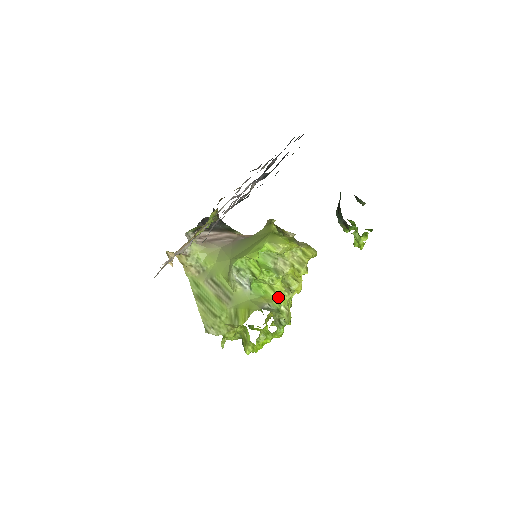
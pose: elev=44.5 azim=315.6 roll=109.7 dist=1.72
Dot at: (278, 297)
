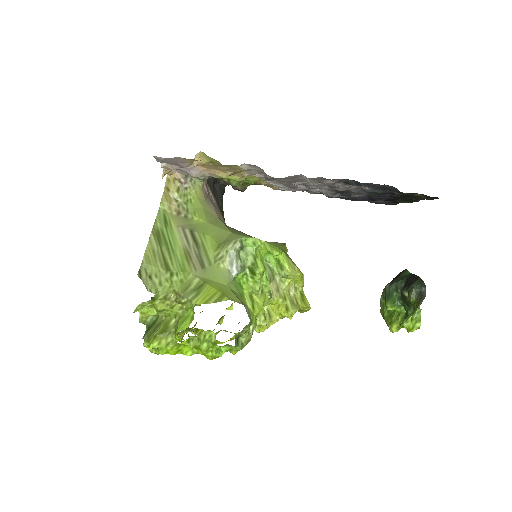
Dot at: (253, 313)
